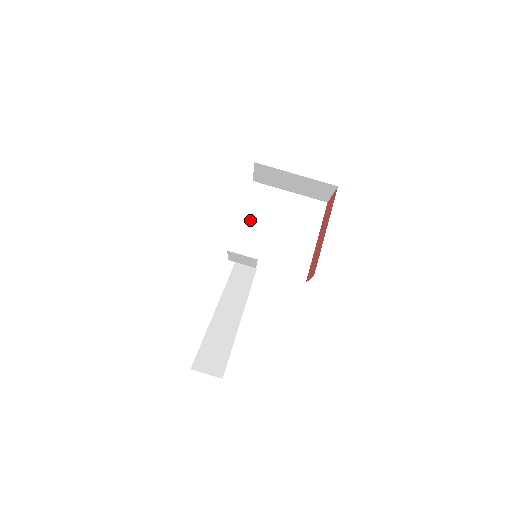
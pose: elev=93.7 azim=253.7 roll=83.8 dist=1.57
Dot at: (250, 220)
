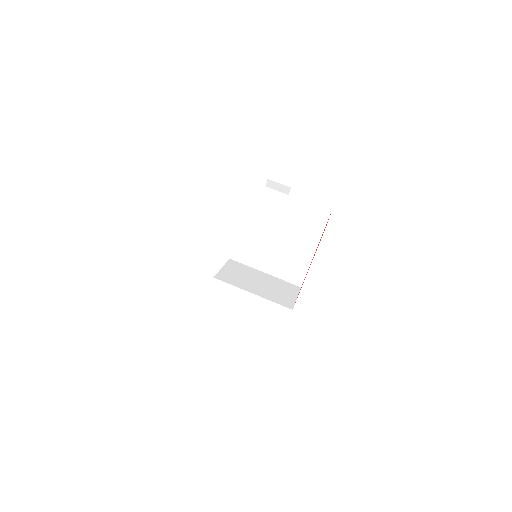
Dot at: (250, 223)
